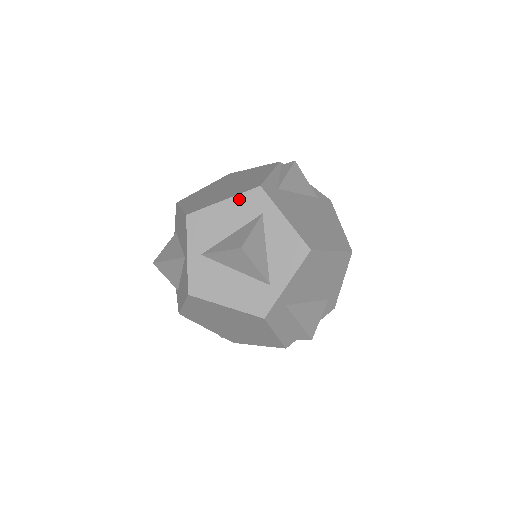
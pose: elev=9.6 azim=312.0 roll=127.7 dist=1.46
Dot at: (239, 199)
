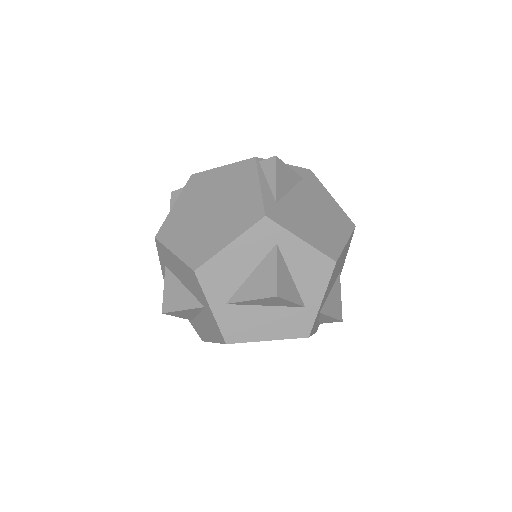
Dot at: (247, 237)
